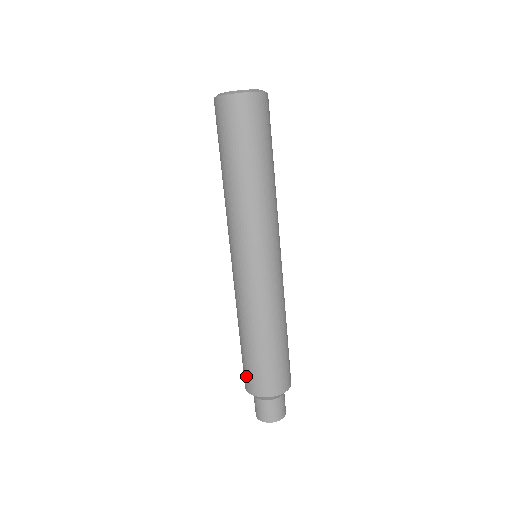
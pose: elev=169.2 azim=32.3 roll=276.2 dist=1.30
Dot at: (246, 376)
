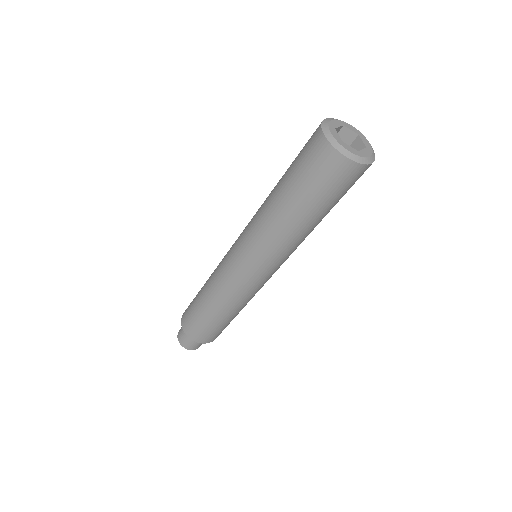
Dot at: (187, 317)
